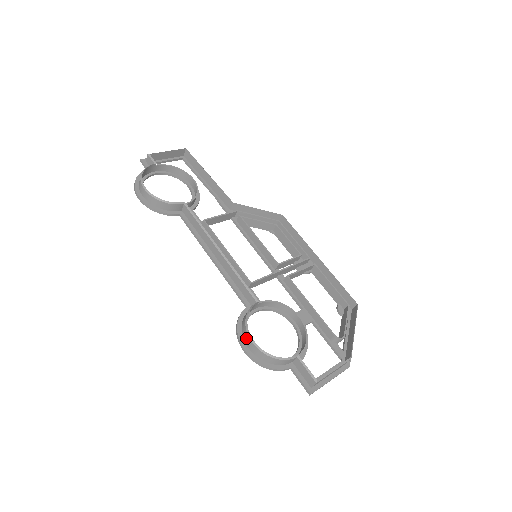
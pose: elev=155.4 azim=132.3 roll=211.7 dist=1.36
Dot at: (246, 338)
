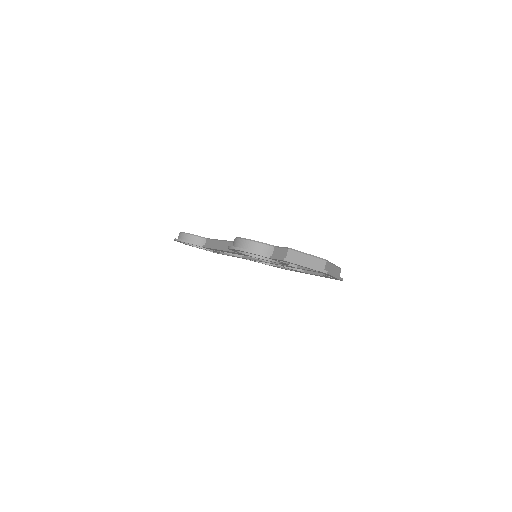
Dot at: (234, 242)
